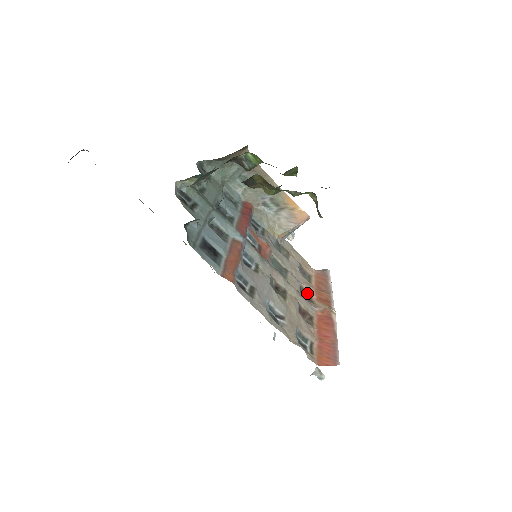
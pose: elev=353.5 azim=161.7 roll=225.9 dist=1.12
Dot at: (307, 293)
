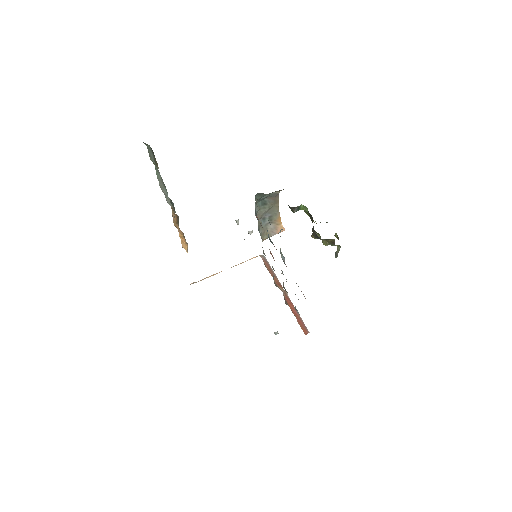
Dot at: occluded
